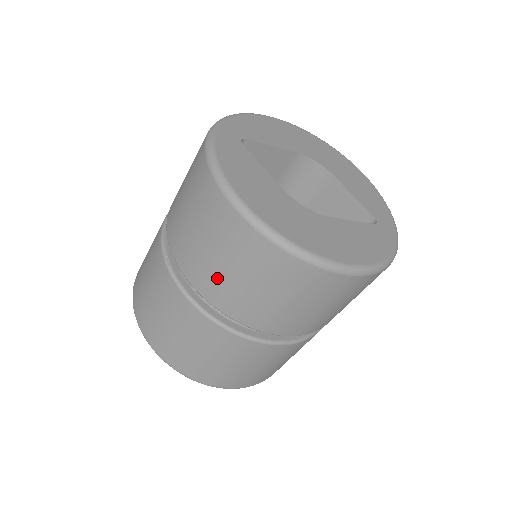
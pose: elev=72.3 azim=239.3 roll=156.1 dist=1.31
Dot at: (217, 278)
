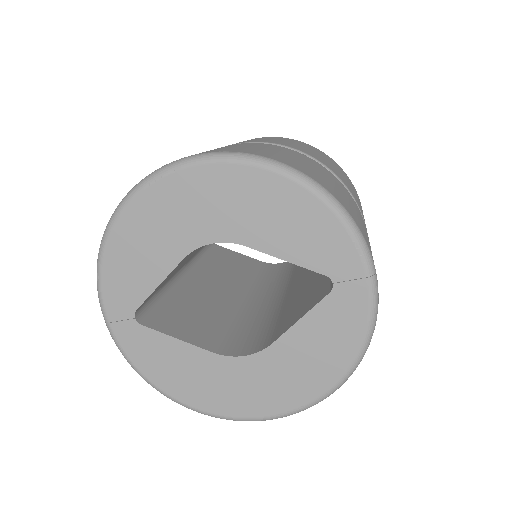
Dot at: occluded
